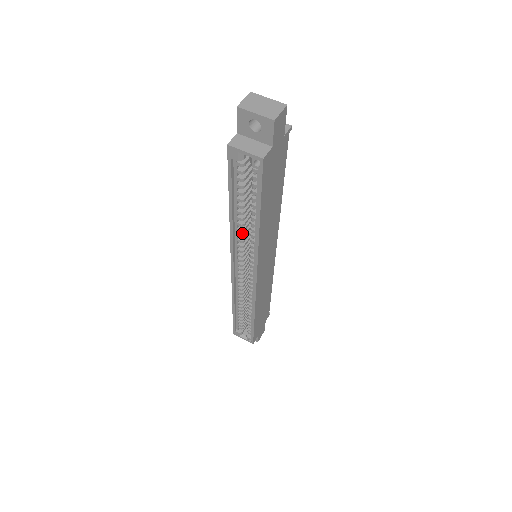
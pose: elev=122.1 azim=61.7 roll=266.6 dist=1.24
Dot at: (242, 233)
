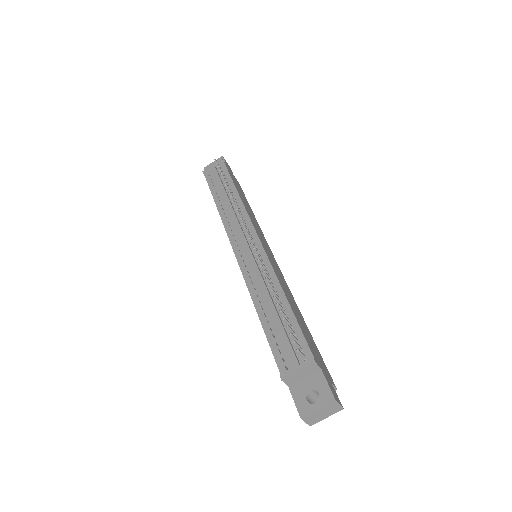
Dot at: occluded
